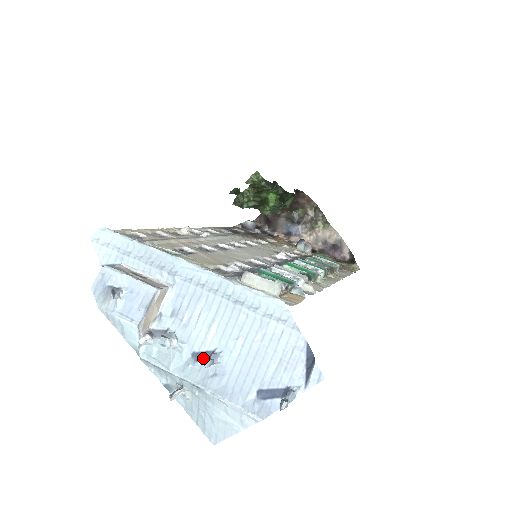
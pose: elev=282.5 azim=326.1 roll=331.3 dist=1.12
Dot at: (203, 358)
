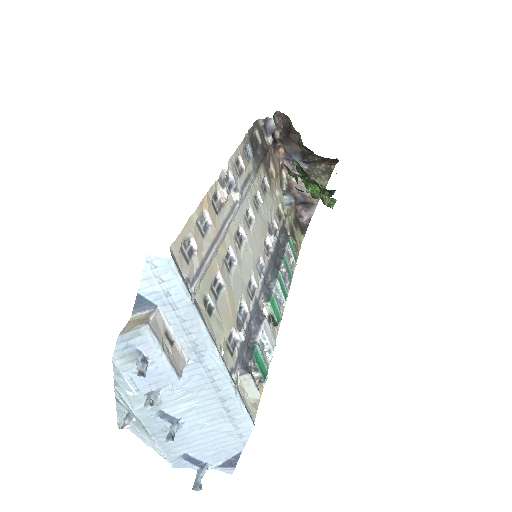
Dot at: (167, 419)
